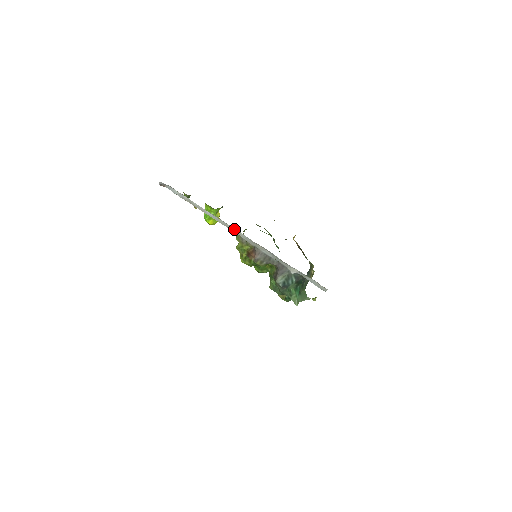
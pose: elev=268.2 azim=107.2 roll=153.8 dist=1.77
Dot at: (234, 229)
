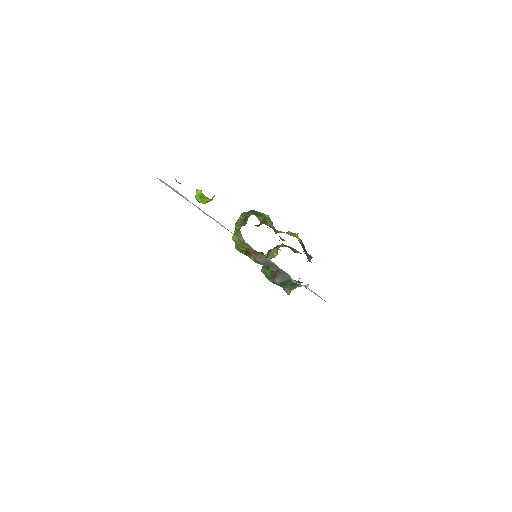
Dot at: (238, 237)
